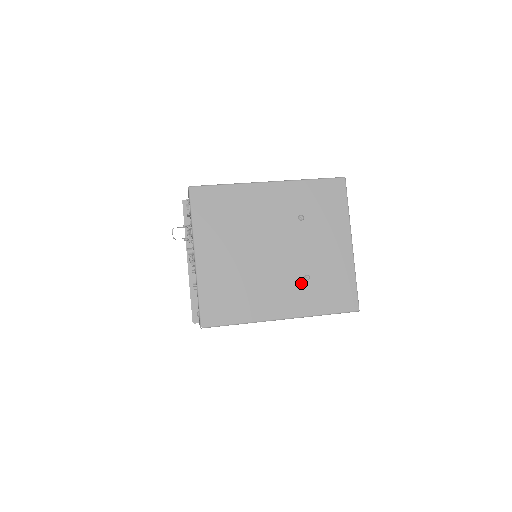
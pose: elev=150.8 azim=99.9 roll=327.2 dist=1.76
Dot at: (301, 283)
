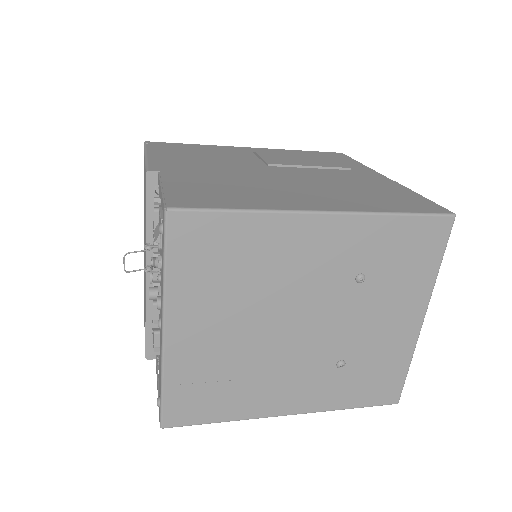
Dot at: (330, 371)
